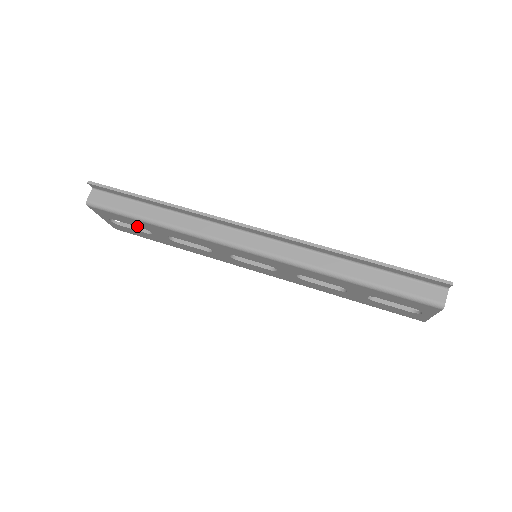
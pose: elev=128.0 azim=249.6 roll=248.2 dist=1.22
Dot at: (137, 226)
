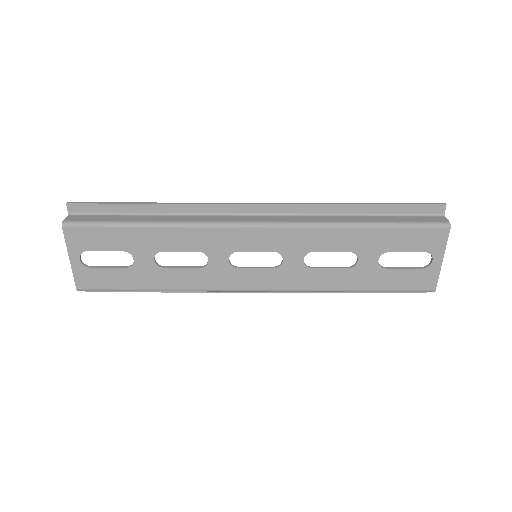
Dot at: (118, 250)
